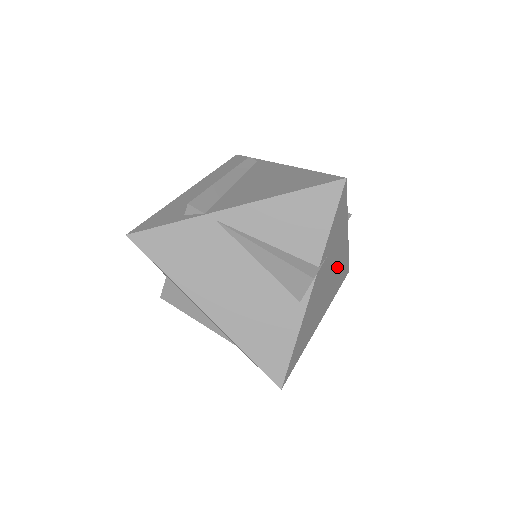
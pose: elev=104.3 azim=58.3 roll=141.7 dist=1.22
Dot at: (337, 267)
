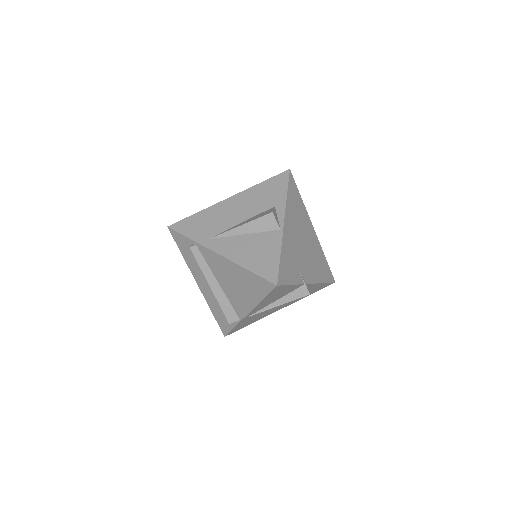
Dot at: (296, 225)
